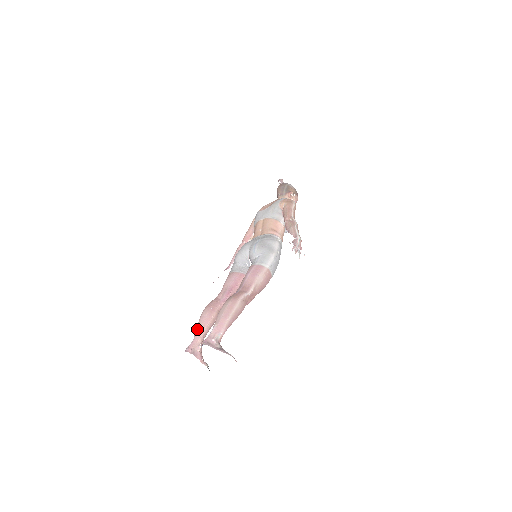
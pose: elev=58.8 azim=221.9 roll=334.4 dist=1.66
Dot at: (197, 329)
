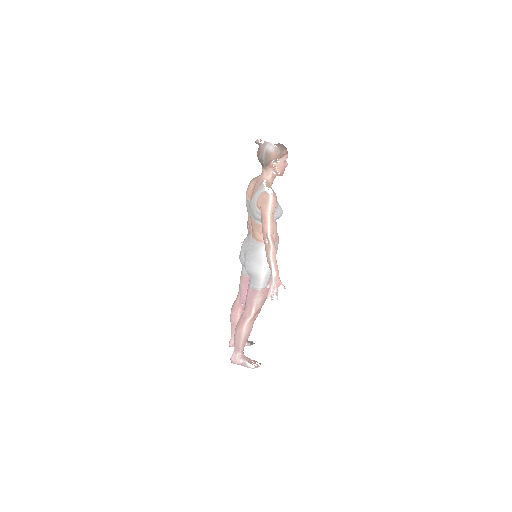
Dot at: (231, 328)
